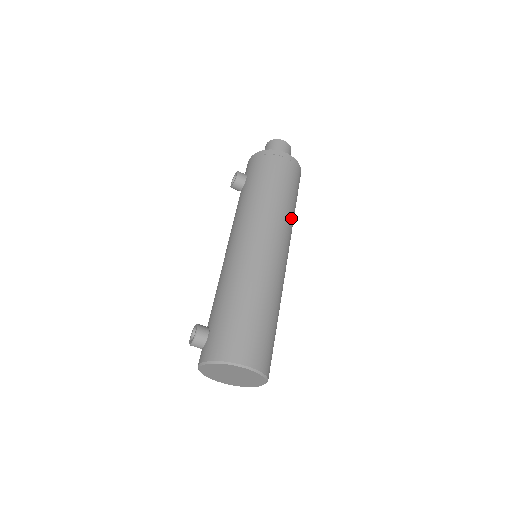
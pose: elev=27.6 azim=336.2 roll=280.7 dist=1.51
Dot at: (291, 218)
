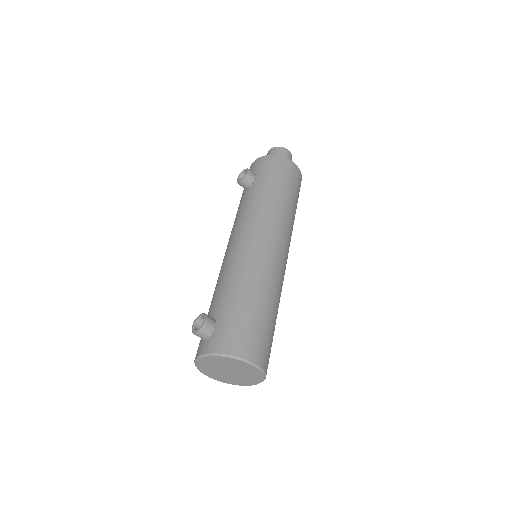
Dot at: occluded
